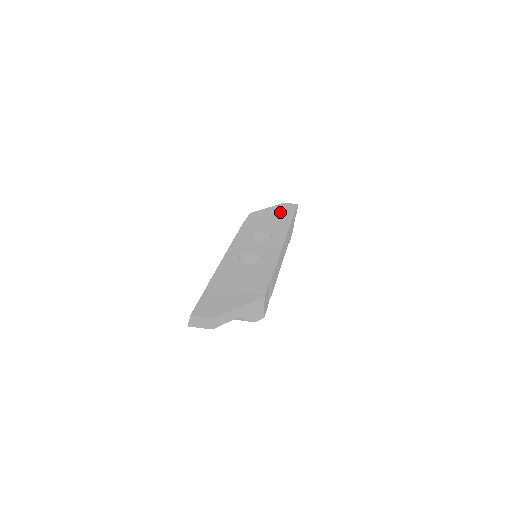
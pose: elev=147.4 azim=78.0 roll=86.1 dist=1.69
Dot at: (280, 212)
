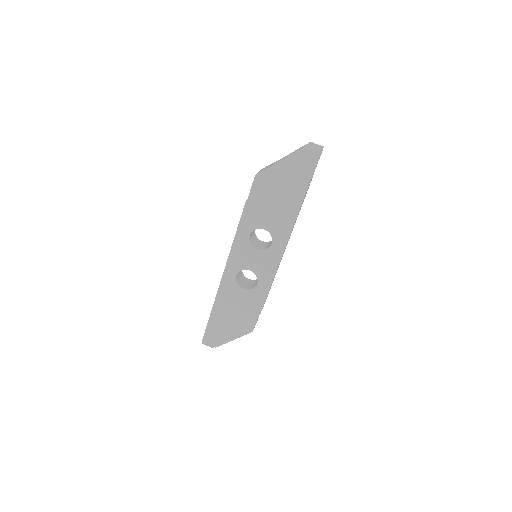
Dot at: (292, 179)
